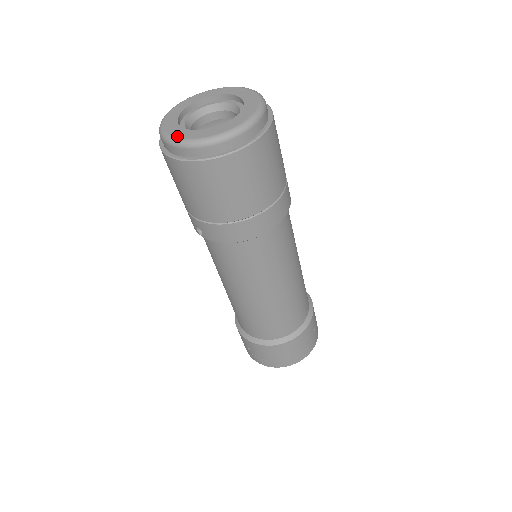
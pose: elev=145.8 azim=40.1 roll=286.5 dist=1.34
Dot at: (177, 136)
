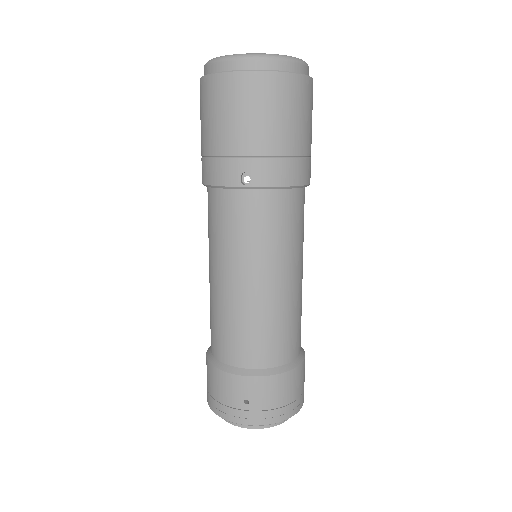
Dot at: (256, 53)
